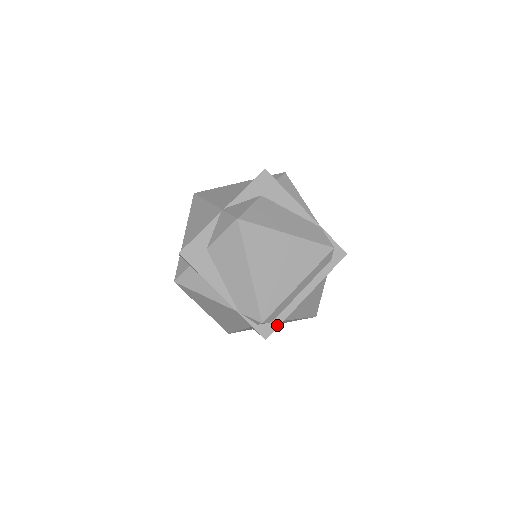
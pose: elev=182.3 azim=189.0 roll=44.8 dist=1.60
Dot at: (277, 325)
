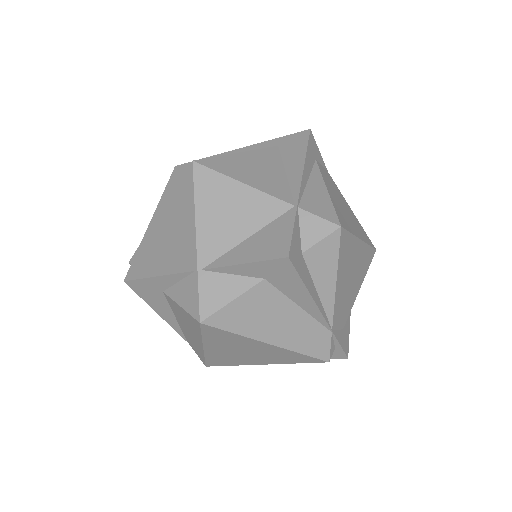
Dot at: occluded
